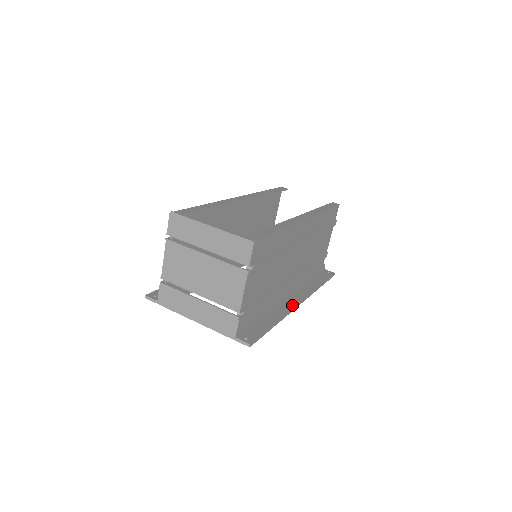
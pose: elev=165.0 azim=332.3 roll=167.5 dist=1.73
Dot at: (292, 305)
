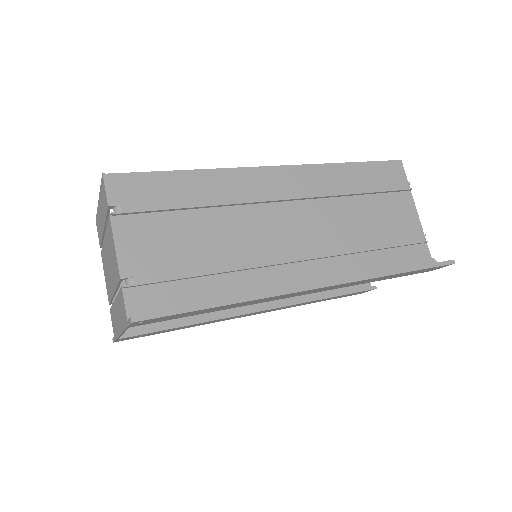
Dot at: (292, 288)
